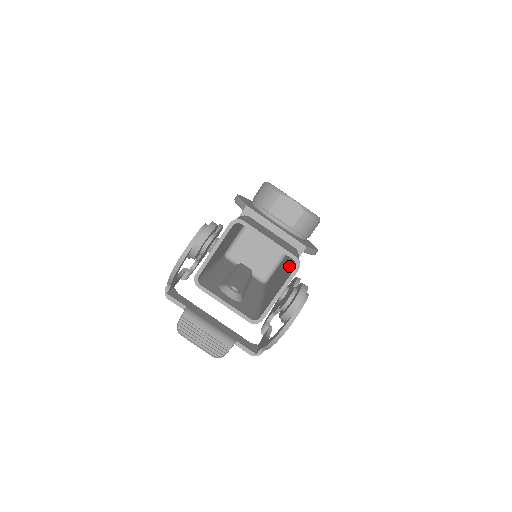
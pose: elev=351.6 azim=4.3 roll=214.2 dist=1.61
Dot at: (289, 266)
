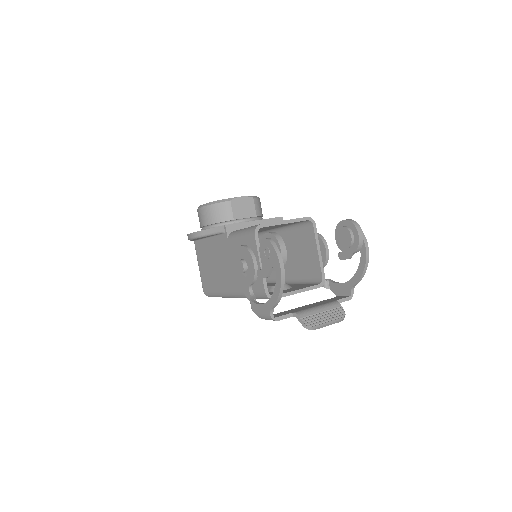
Dot at: (289, 237)
